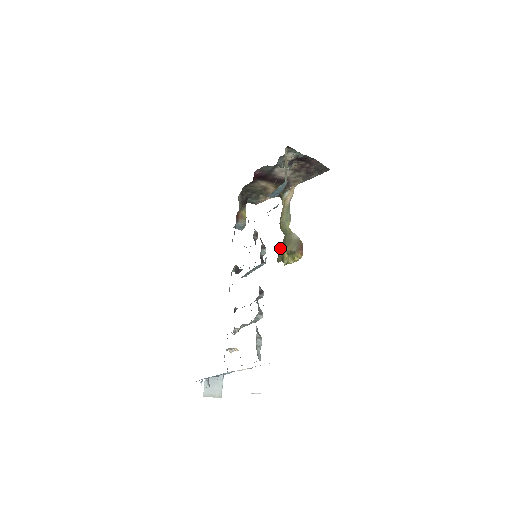
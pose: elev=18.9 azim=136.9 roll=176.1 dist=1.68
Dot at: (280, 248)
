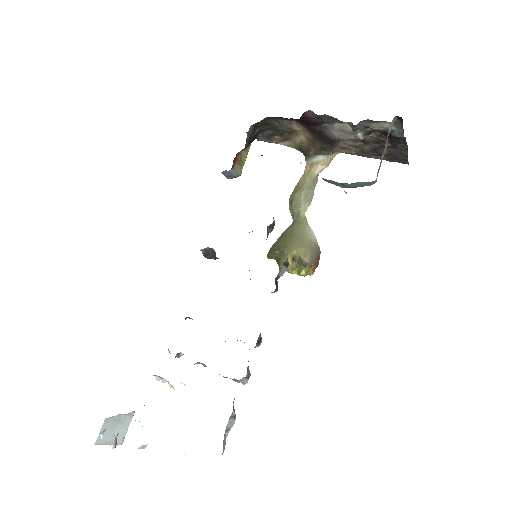
Dot at: (279, 237)
